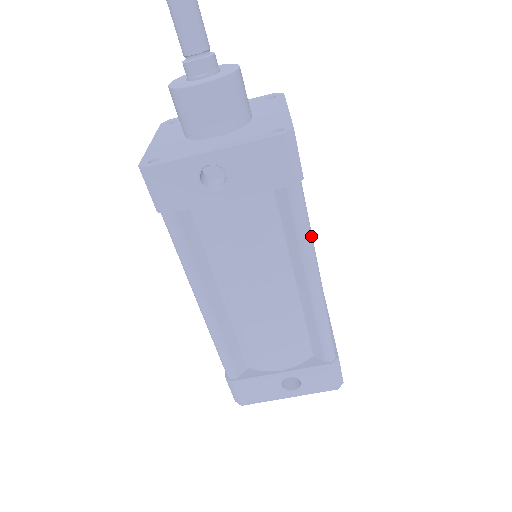
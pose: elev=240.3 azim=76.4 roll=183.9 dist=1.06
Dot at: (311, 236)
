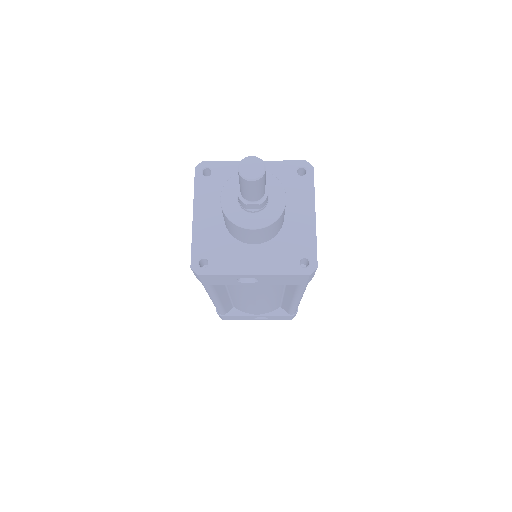
Dot at: (305, 289)
